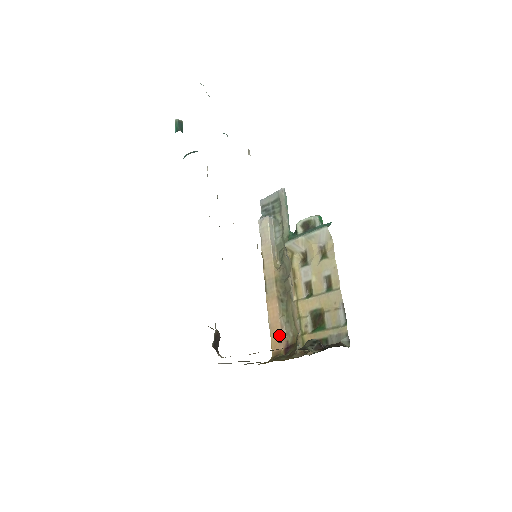
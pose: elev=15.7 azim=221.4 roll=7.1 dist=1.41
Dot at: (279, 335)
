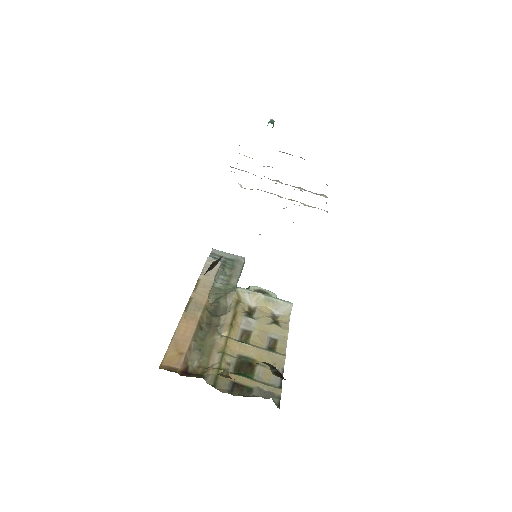
Dot at: (183, 354)
